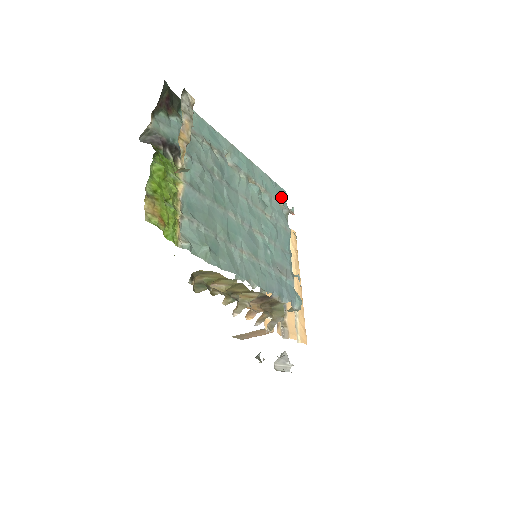
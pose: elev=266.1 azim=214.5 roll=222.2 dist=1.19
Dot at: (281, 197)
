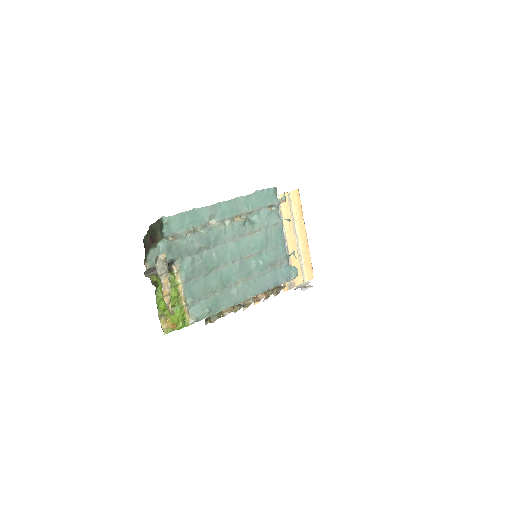
Dot at: (270, 198)
